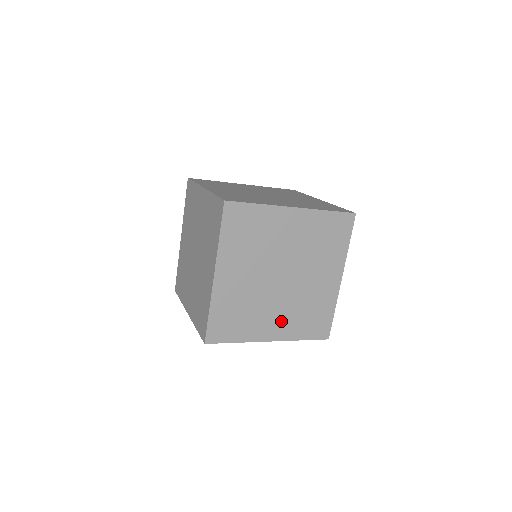
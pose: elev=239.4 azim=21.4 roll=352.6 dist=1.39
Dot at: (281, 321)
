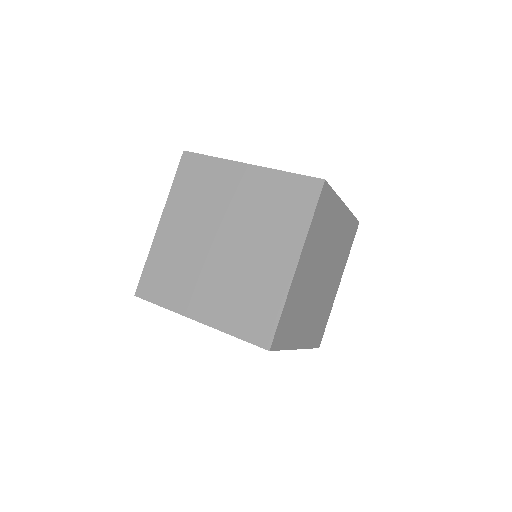
Dot at: (308, 326)
